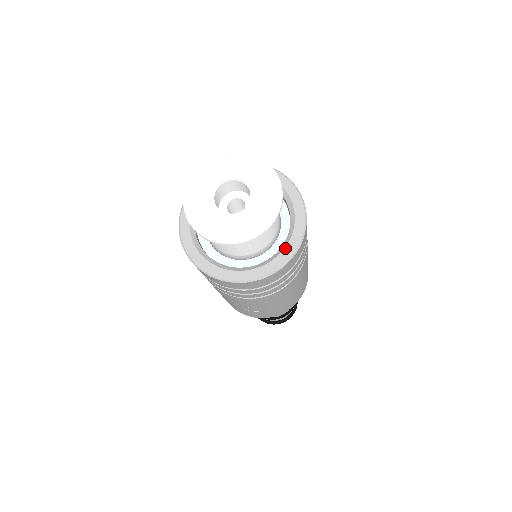
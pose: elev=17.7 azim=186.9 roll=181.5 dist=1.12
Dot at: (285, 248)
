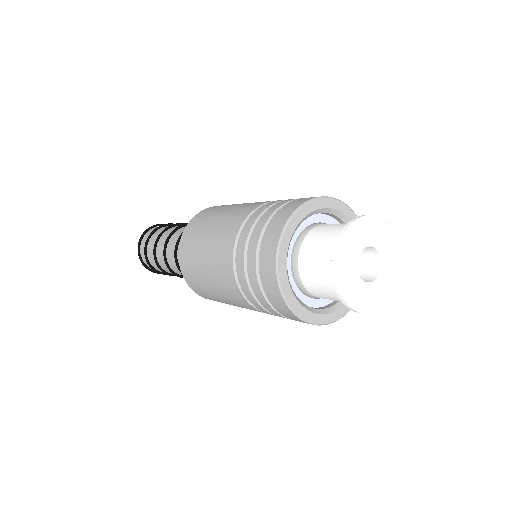
Dot at: occluded
